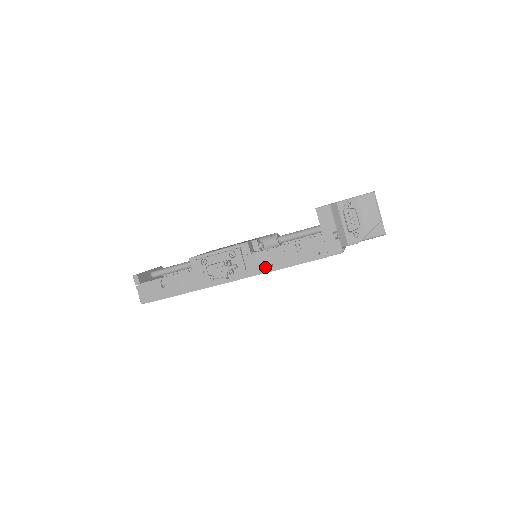
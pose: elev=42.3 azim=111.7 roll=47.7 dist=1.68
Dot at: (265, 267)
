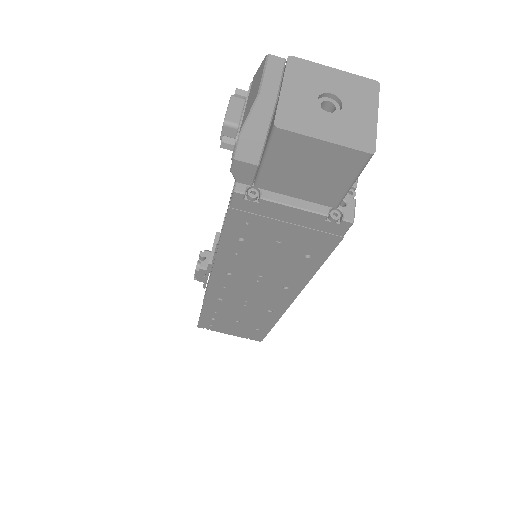
Dot at: occluded
